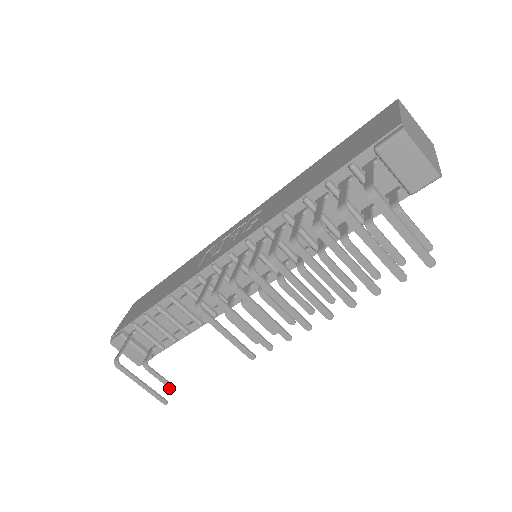
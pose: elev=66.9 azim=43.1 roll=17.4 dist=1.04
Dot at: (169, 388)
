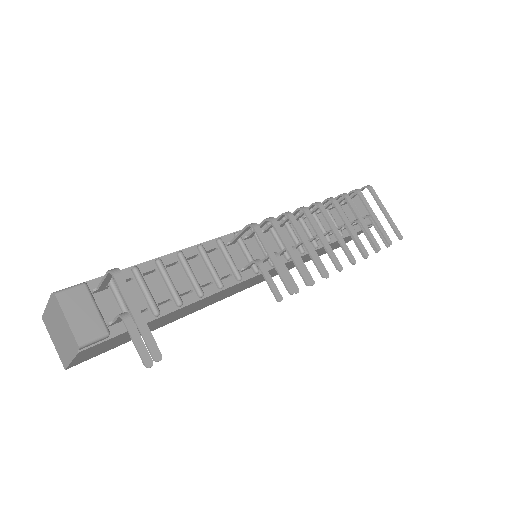
Dot at: (144, 363)
